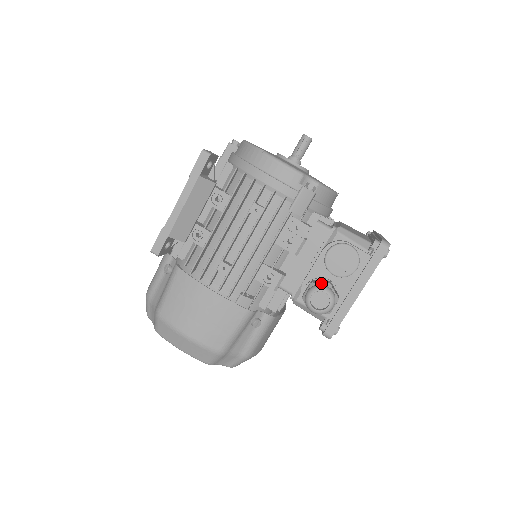
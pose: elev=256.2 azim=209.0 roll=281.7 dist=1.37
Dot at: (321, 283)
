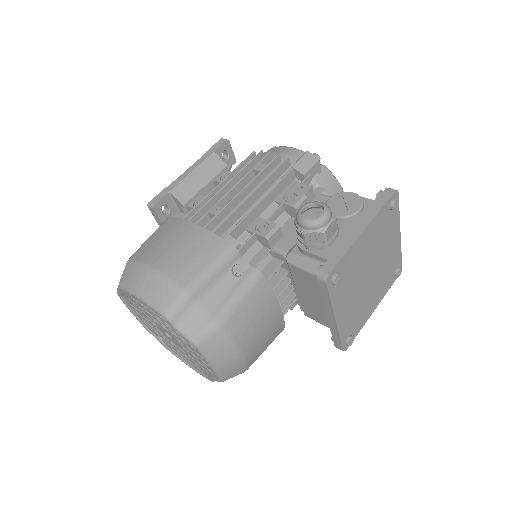
Dot at: occluded
